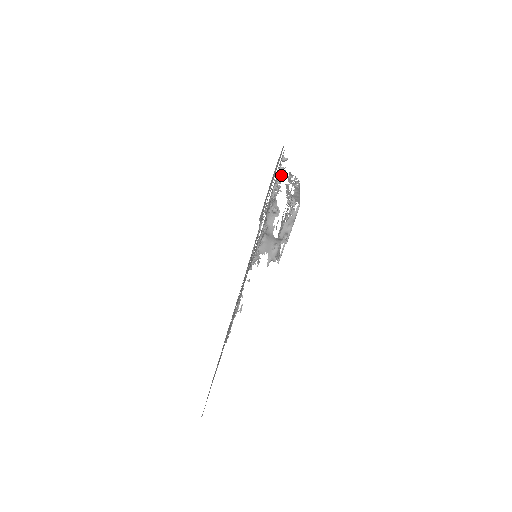
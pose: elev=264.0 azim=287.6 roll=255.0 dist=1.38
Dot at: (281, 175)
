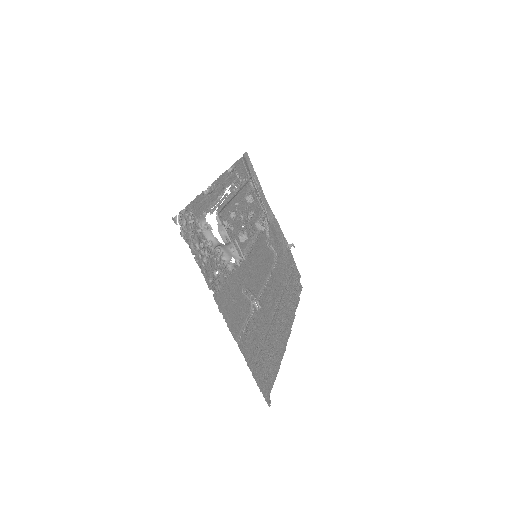
Dot at: (210, 193)
